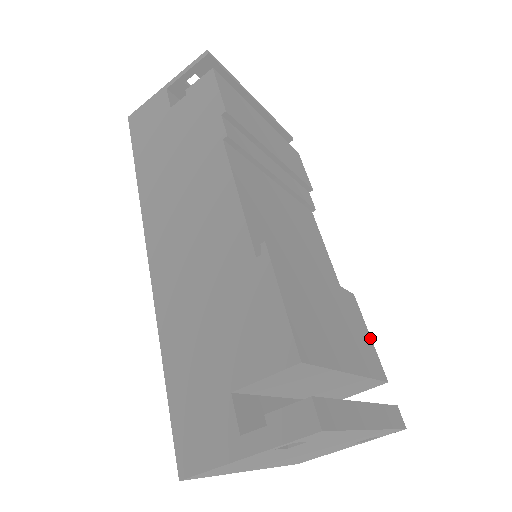
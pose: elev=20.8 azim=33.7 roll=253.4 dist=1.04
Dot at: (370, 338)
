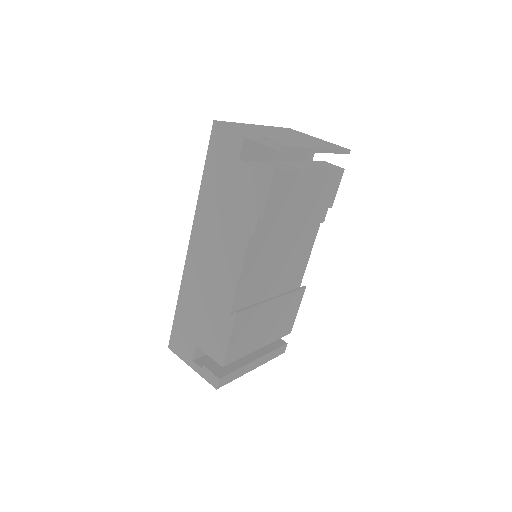
Dot at: (297, 312)
